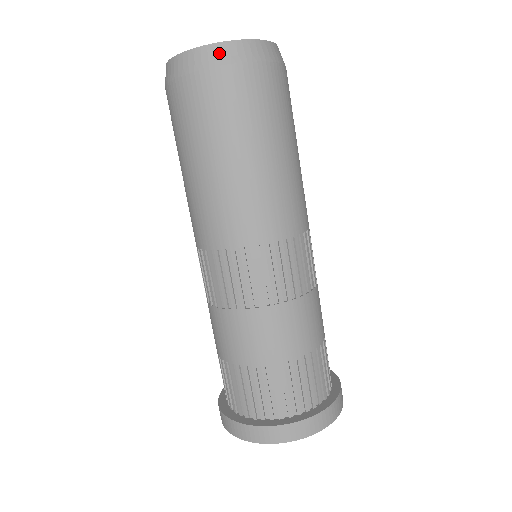
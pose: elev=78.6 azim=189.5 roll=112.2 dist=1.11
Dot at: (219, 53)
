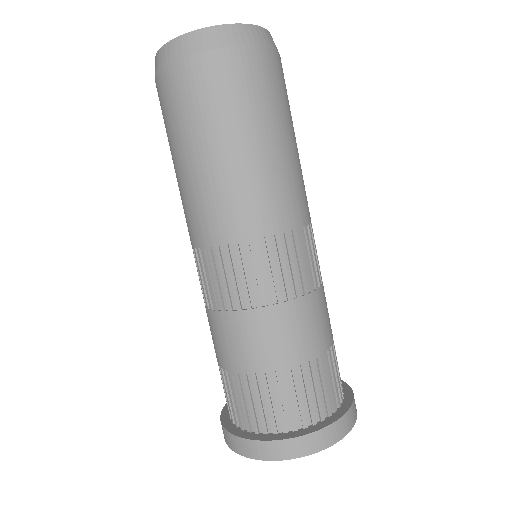
Dot at: (236, 34)
